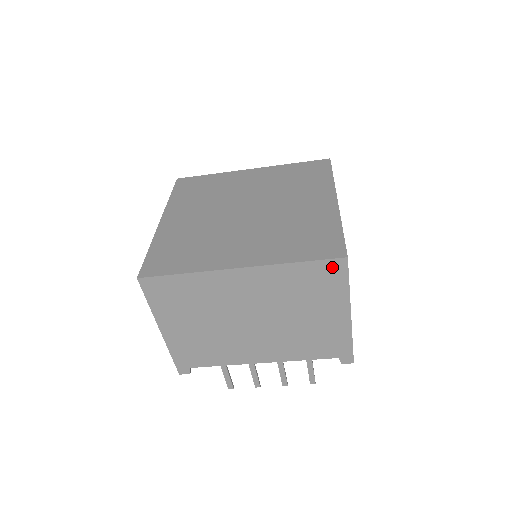
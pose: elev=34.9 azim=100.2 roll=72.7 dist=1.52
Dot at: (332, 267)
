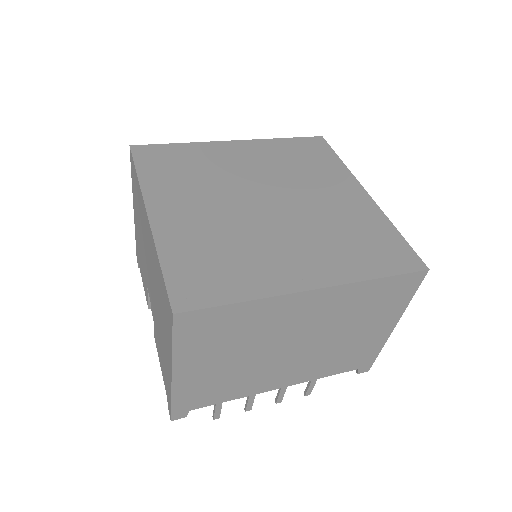
Dot at: (409, 281)
